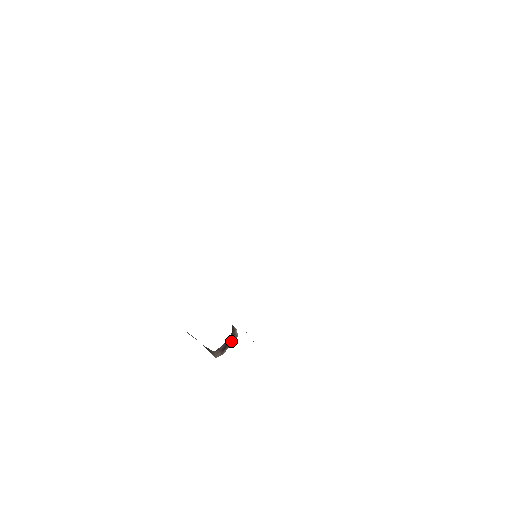
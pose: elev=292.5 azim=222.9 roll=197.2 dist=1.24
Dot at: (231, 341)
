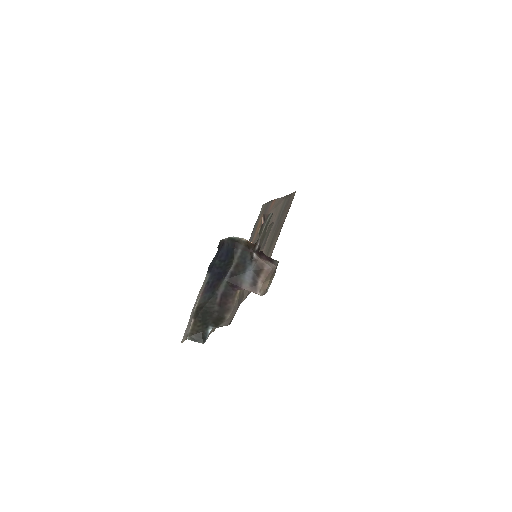
Dot at: (273, 261)
